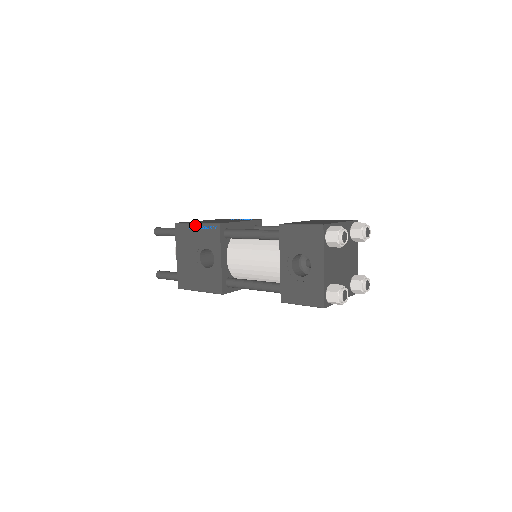
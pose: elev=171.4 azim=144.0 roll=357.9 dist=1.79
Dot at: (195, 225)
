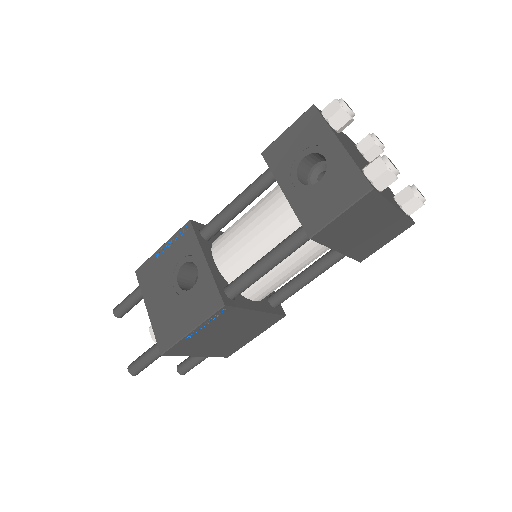
Dot at: (160, 249)
